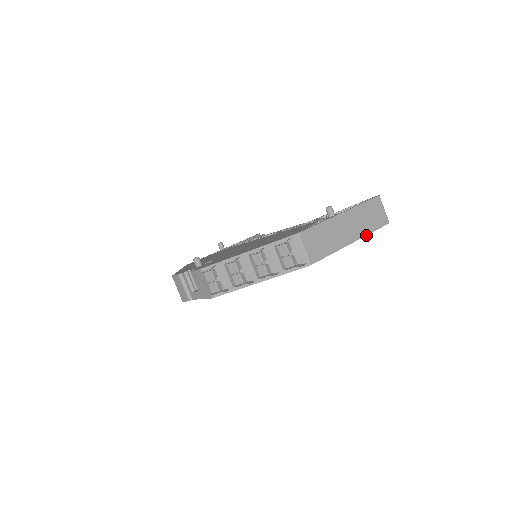
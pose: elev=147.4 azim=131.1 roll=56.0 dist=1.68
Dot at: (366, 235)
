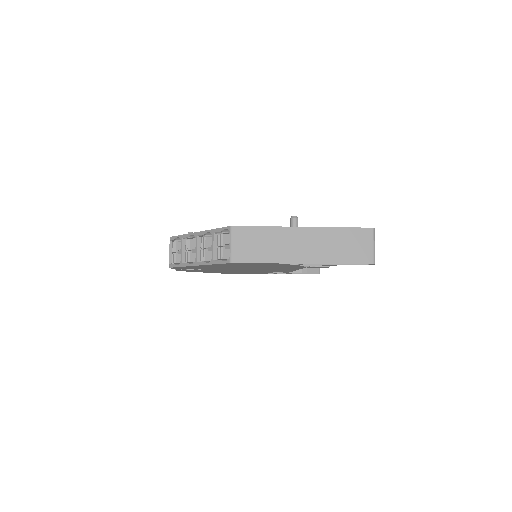
Dot at: (328, 263)
